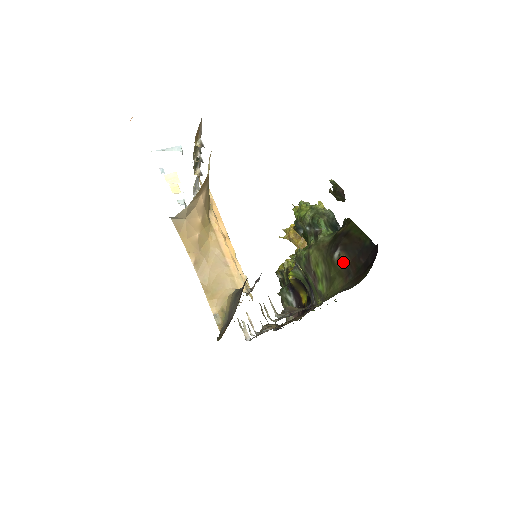
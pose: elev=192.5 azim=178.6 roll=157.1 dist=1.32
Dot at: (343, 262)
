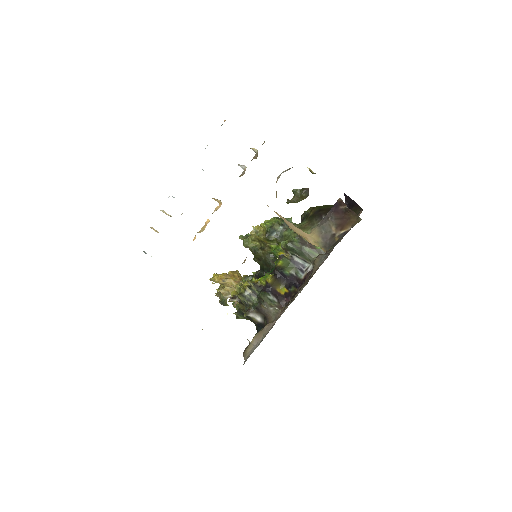
Dot at: occluded
